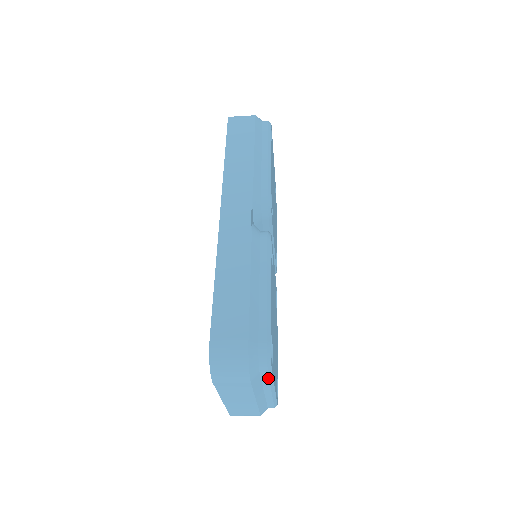
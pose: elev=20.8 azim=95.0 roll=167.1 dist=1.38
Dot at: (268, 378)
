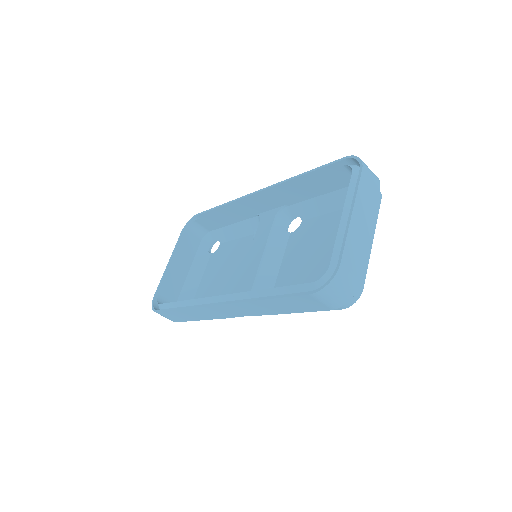
Dot at: (379, 208)
